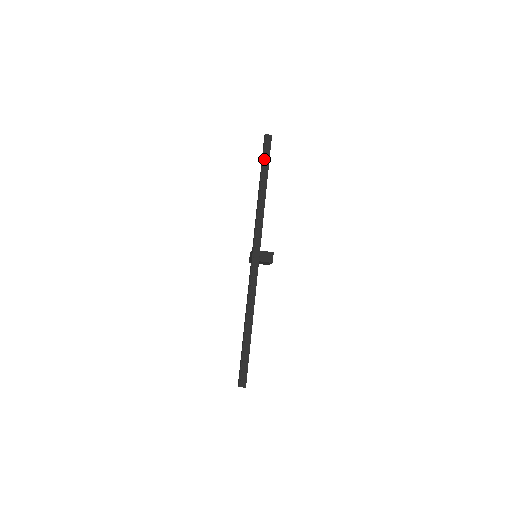
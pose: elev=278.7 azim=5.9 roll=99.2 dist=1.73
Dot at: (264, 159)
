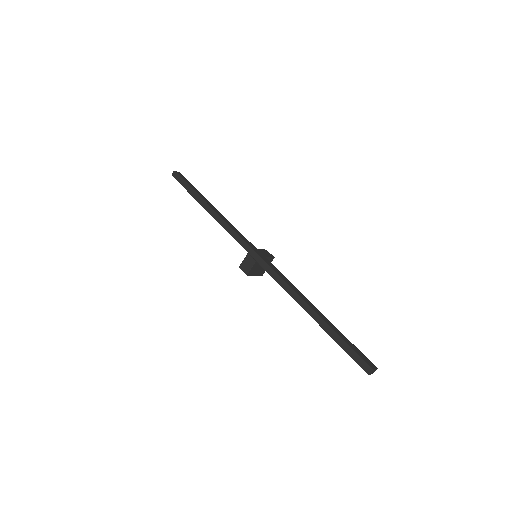
Dot at: (190, 186)
